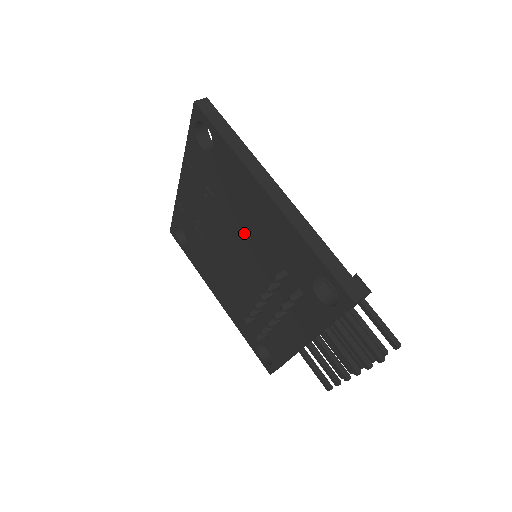
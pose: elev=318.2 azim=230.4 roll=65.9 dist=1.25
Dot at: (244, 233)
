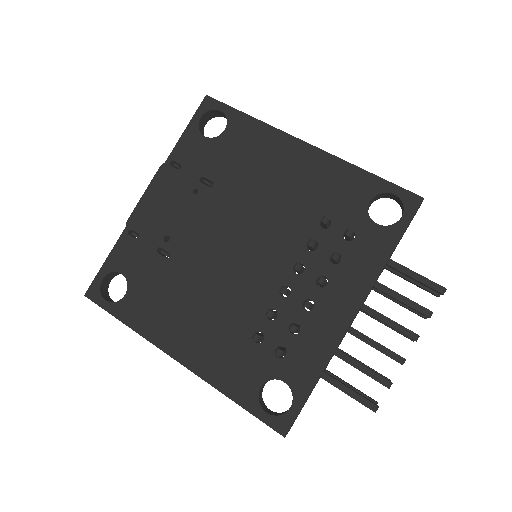
Dot at: (261, 206)
